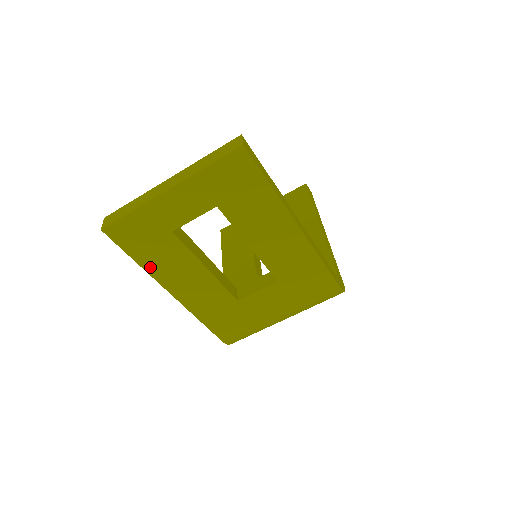
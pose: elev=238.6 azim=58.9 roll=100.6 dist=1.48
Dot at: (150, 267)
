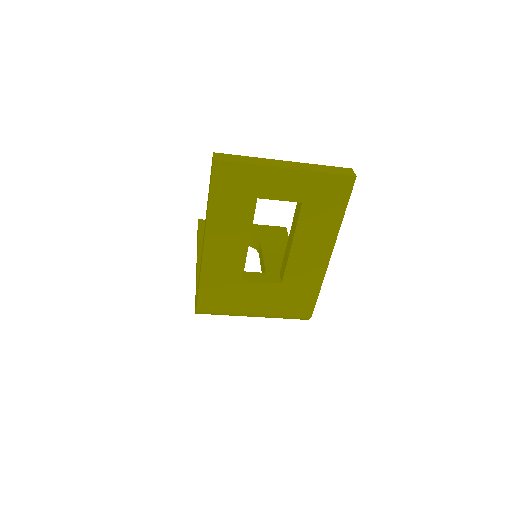
Dot at: (214, 212)
